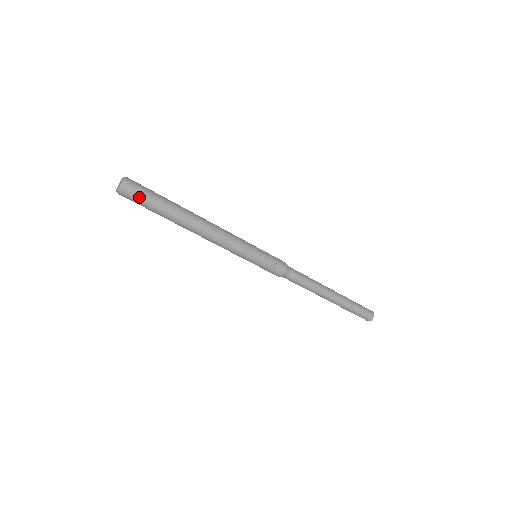
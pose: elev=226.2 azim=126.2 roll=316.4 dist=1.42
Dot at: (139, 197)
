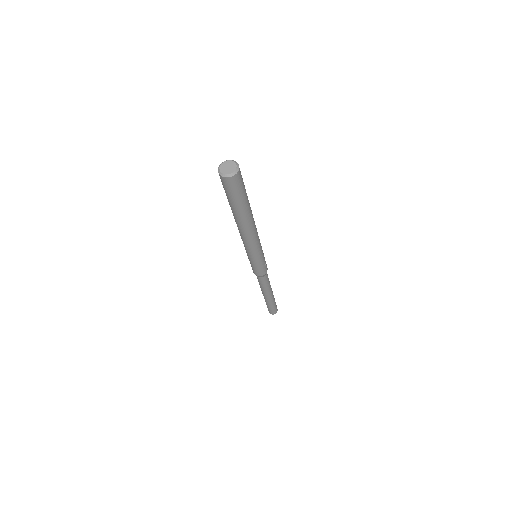
Dot at: (242, 185)
